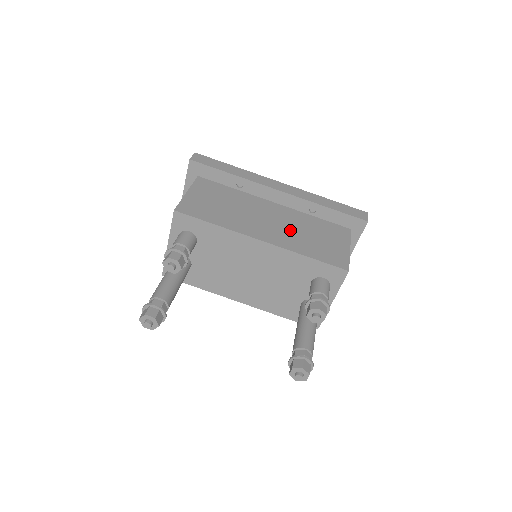
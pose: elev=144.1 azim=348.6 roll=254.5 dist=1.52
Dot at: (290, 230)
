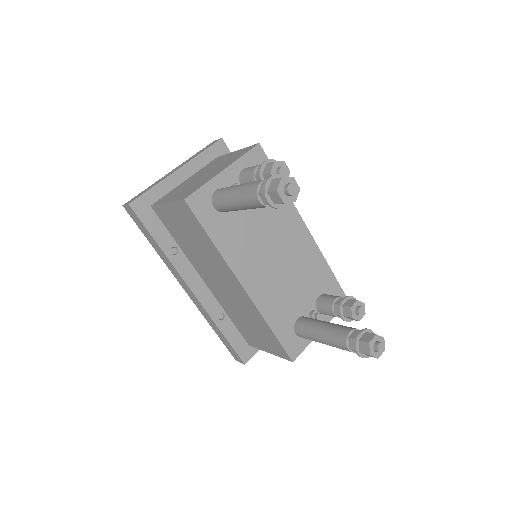
Dot at: occluded
